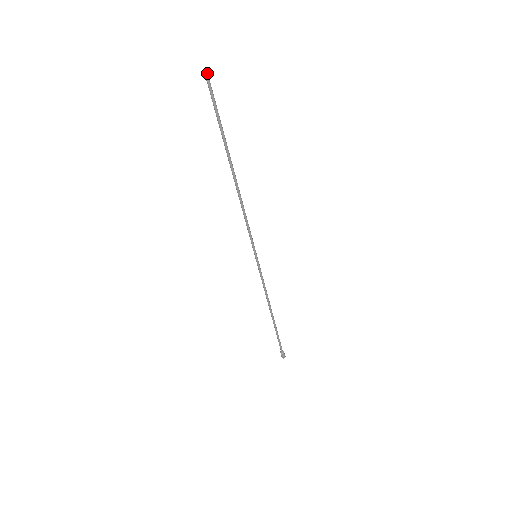
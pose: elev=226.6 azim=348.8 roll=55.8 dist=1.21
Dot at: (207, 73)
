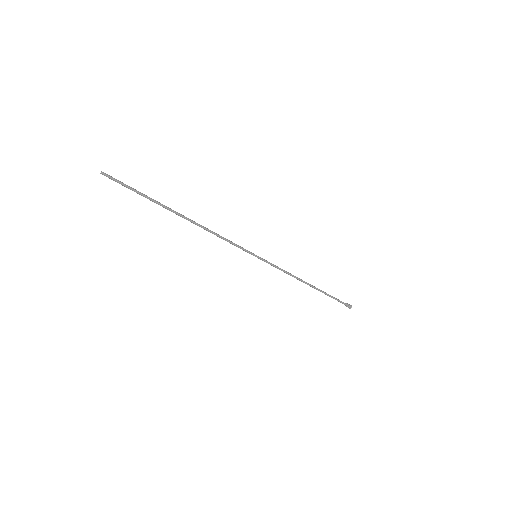
Dot at: (103, 174)
